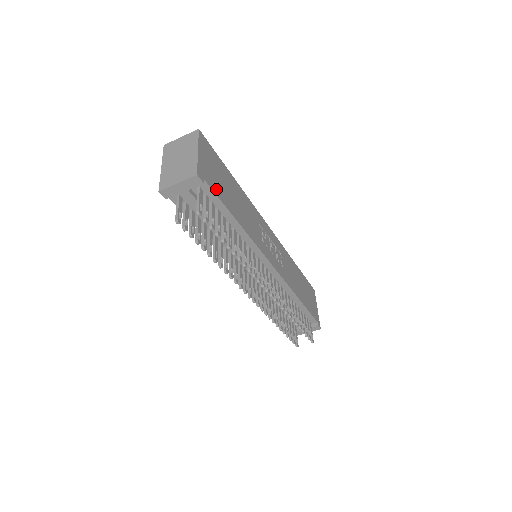
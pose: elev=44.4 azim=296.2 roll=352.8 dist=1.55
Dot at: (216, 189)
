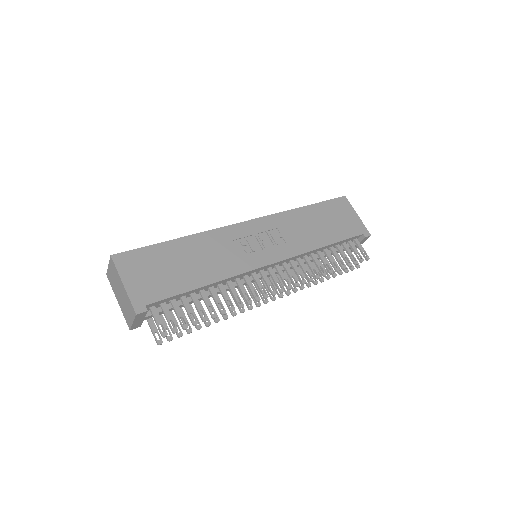
Dot at: (164, 292)
